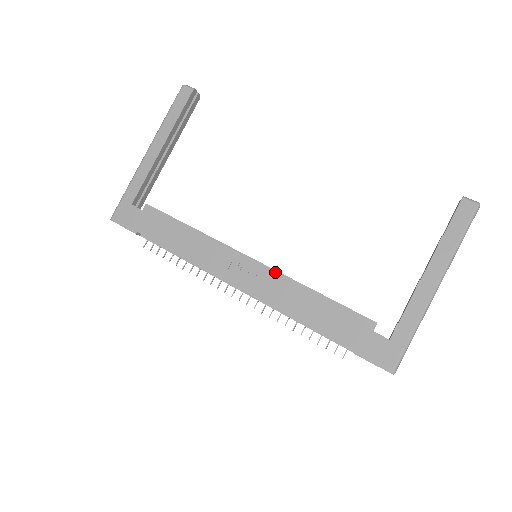
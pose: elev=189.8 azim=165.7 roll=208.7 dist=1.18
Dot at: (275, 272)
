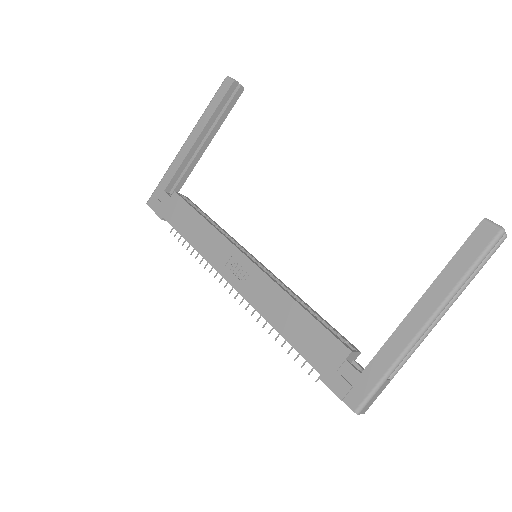
Dot at: (265, 275)
